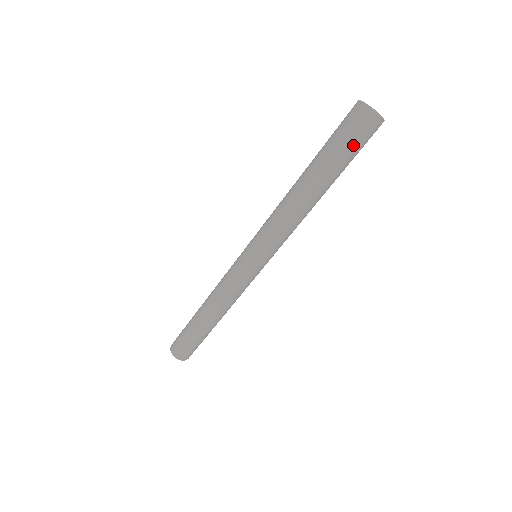
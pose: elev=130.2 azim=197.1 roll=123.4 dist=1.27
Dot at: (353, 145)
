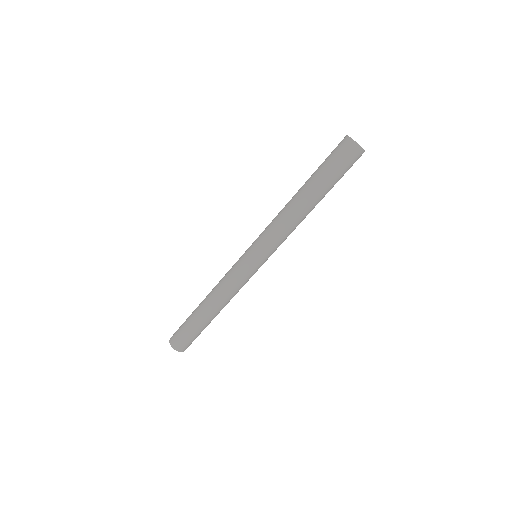
Dot at: (333, 159)
